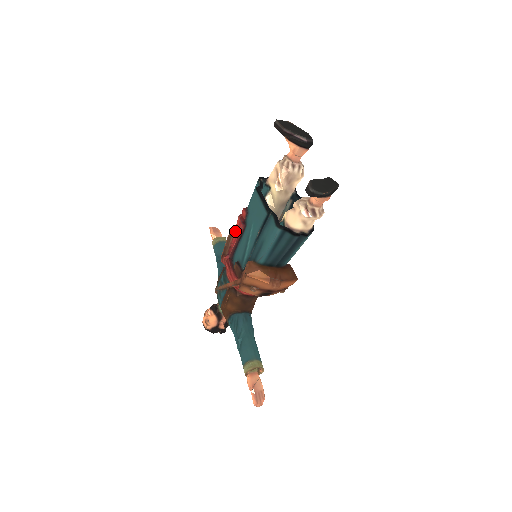
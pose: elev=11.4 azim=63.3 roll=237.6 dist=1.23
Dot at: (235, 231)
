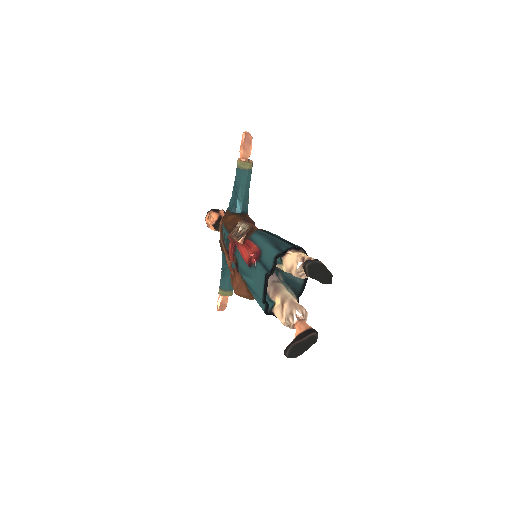
Dot at: (243, 250)
